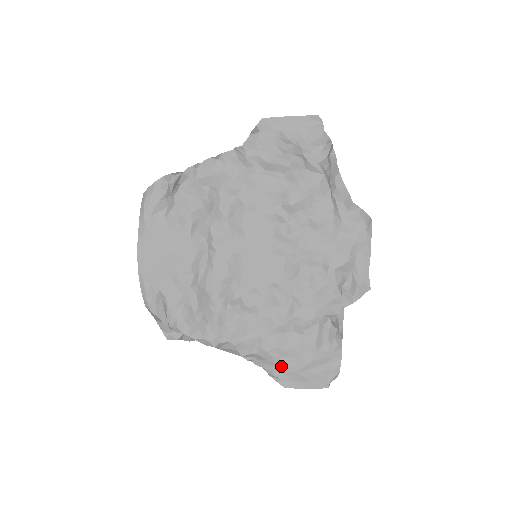
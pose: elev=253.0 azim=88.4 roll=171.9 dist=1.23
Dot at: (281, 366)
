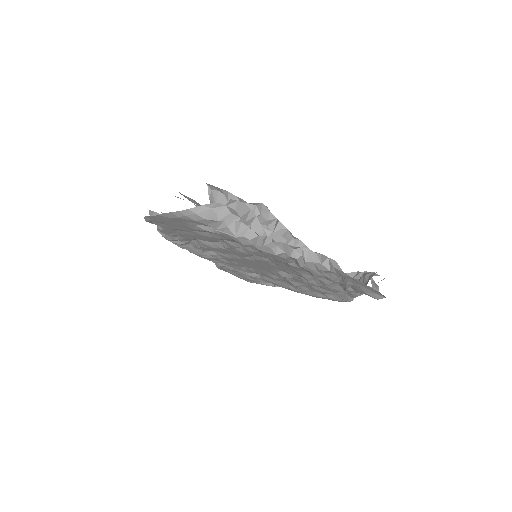
Dot at: (224, 269)
